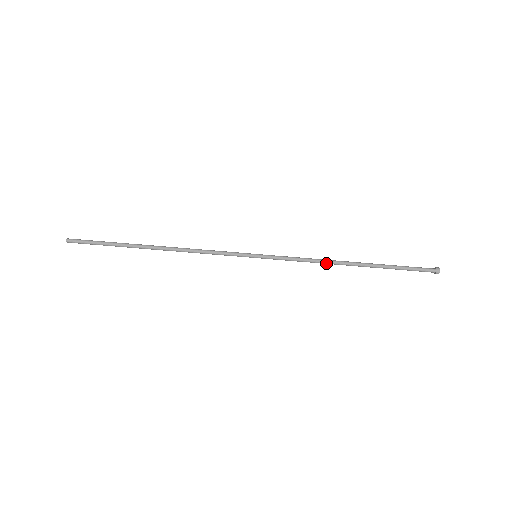
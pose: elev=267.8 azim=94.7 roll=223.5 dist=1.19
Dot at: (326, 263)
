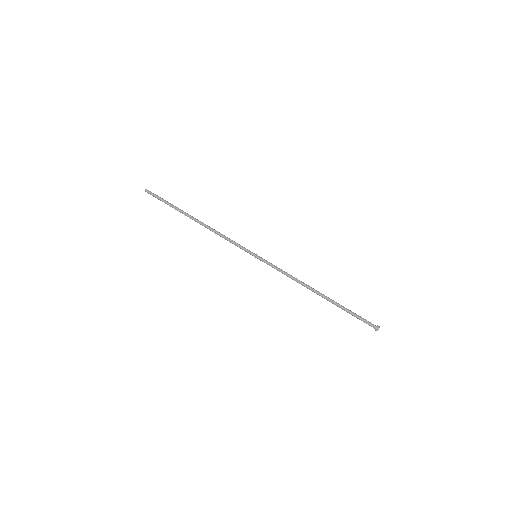
Dot at: (301, 283)
